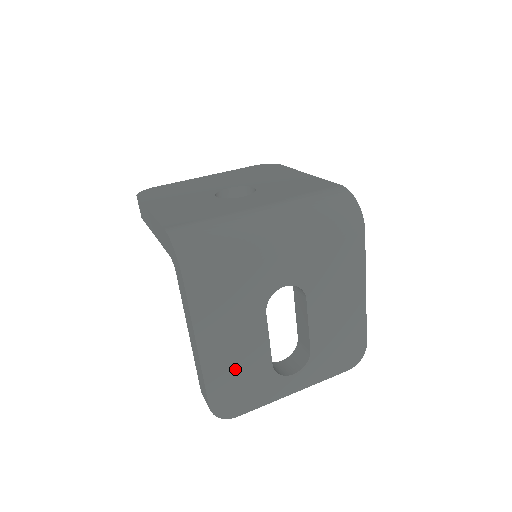
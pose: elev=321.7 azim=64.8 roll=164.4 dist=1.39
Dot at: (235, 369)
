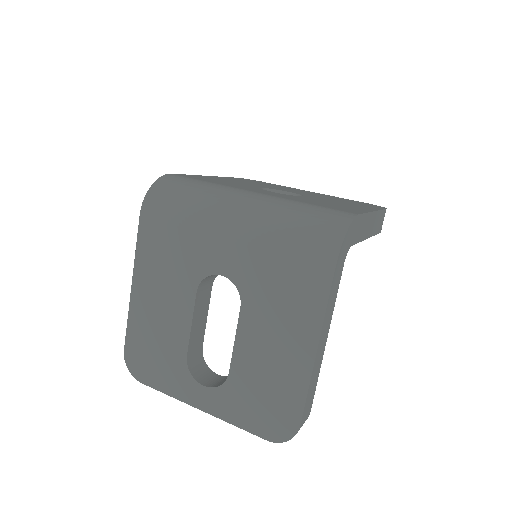
Dot at: (154, 330)
